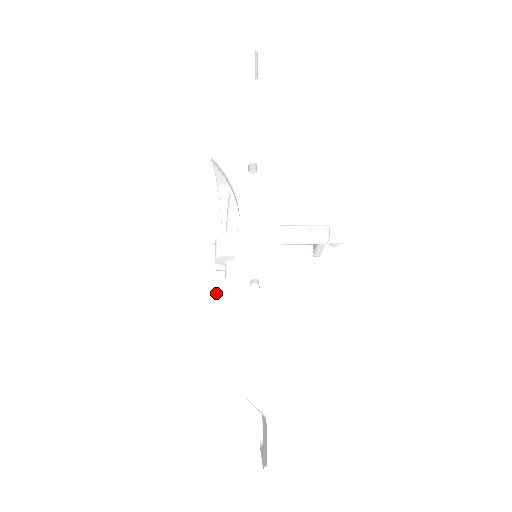
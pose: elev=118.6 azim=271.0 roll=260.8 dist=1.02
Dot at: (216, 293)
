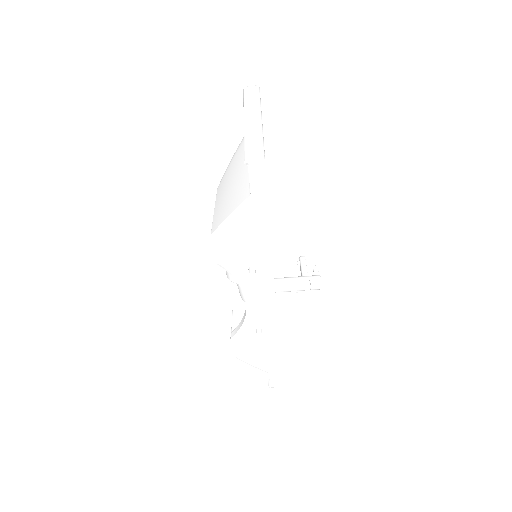
Dot at: (235, 335)
